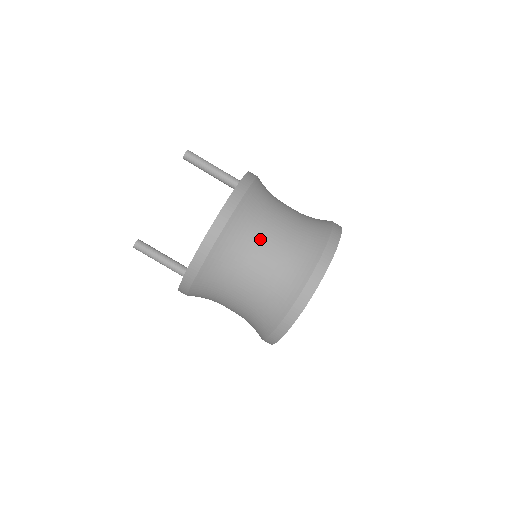
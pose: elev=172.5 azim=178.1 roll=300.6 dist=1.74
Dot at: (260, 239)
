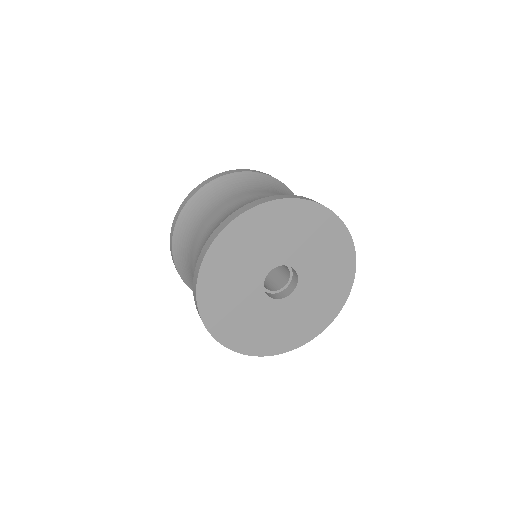
Dot at: (215, 206)
